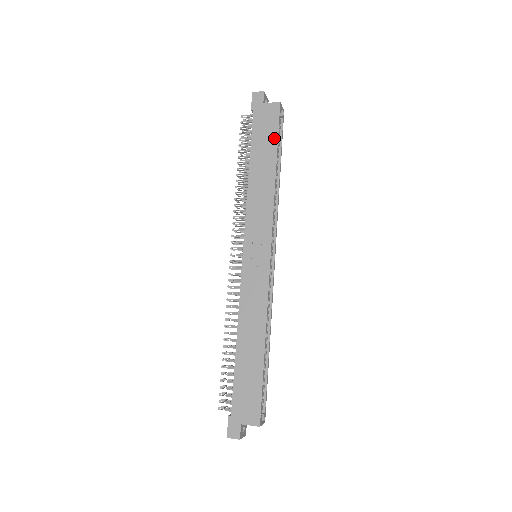
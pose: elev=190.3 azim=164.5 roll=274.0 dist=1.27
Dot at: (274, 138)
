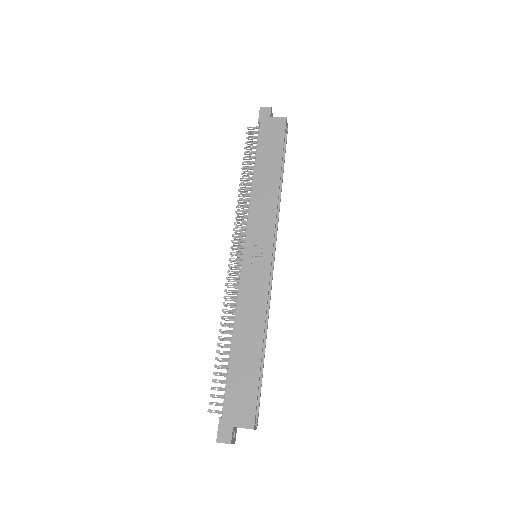
Dot at: (280, 147)
